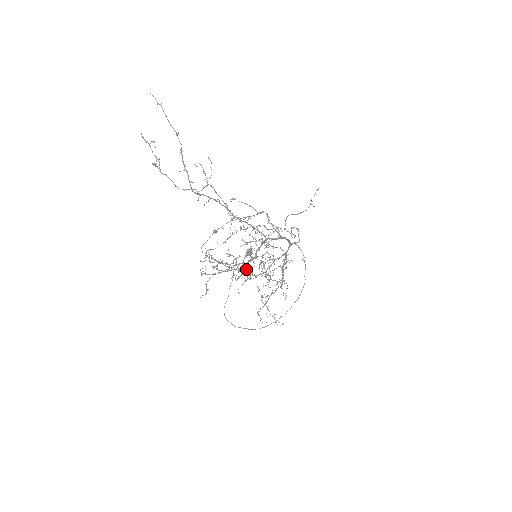
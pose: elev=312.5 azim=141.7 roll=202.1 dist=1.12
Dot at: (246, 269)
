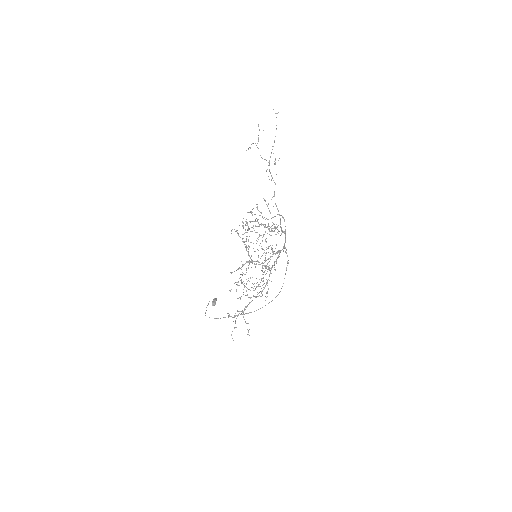
Dot at: (258, 250)
